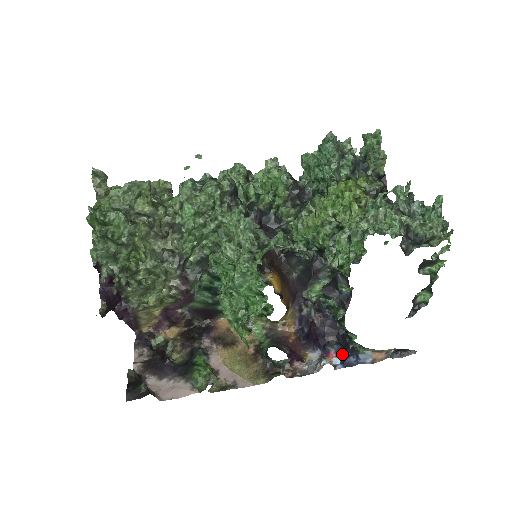
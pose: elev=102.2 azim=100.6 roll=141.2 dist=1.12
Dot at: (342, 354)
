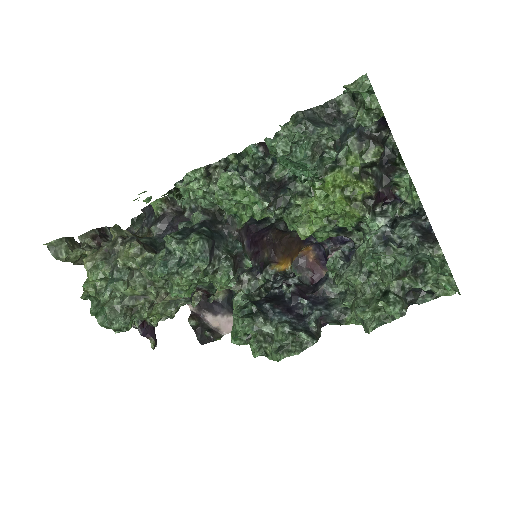
Dot at: occluded
